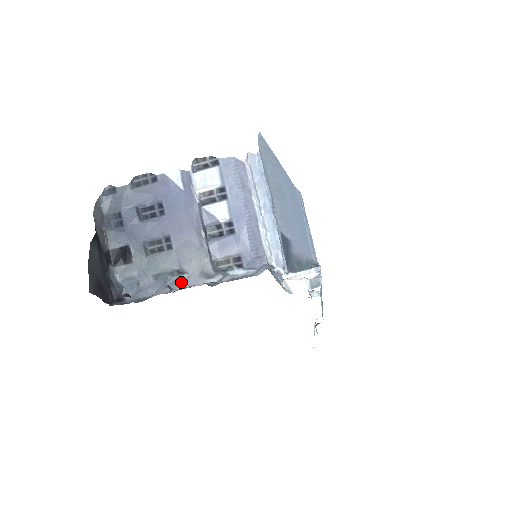
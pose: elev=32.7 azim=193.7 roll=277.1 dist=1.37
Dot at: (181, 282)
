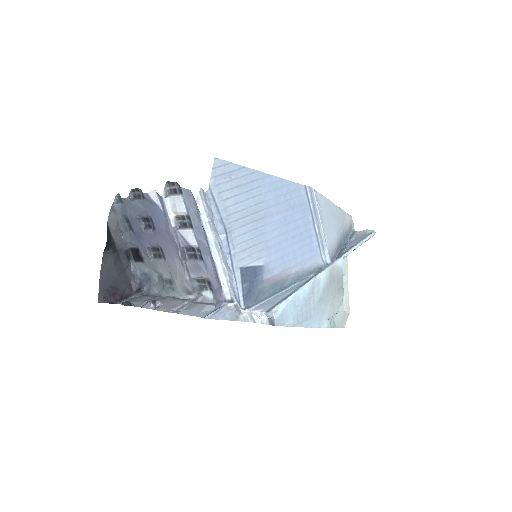
Dot at: (172, 290)
